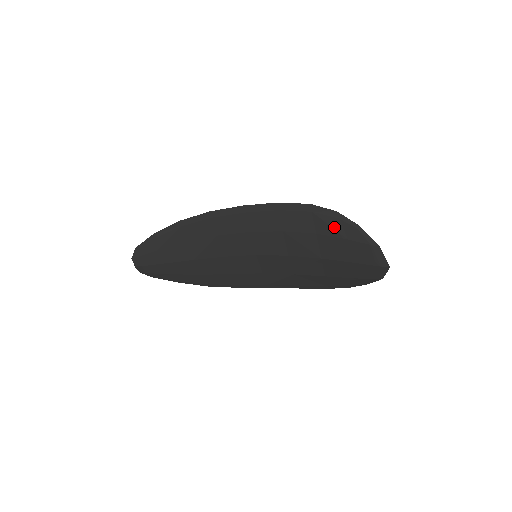
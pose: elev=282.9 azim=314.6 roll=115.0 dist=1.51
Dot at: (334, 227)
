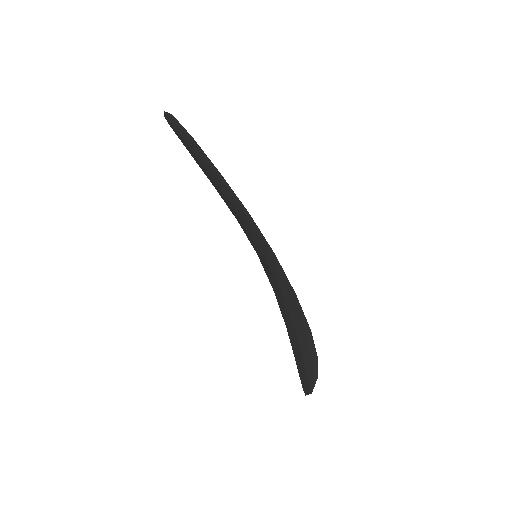
Dot at: (306, 353)
